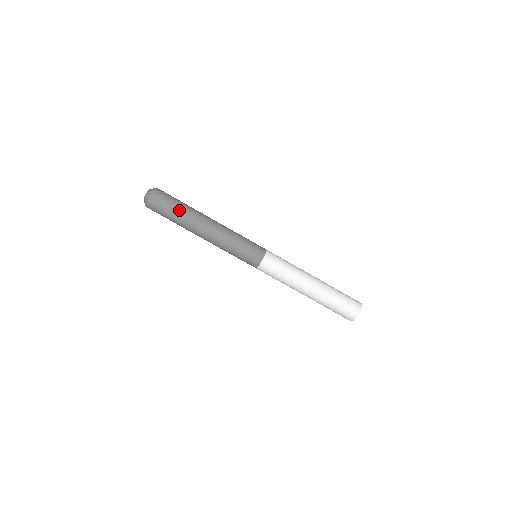
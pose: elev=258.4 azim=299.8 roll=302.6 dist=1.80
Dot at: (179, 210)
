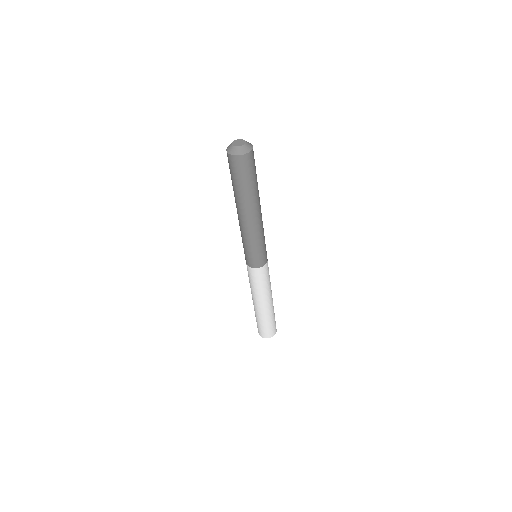
Dot at: (249, 187)
